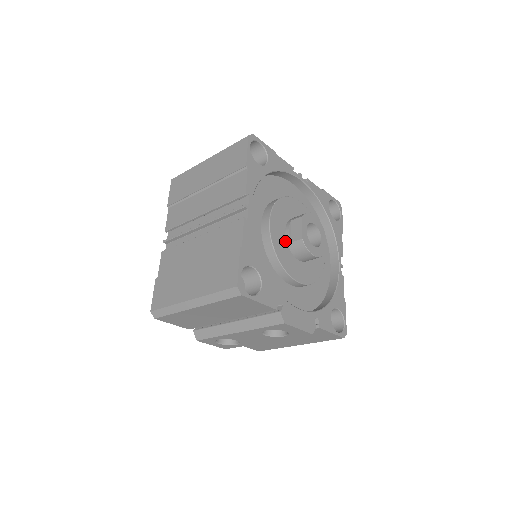
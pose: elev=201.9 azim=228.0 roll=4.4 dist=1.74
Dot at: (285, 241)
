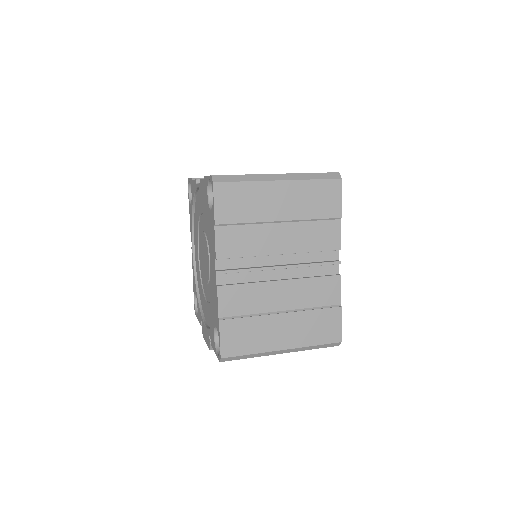
Dot at: occluded
